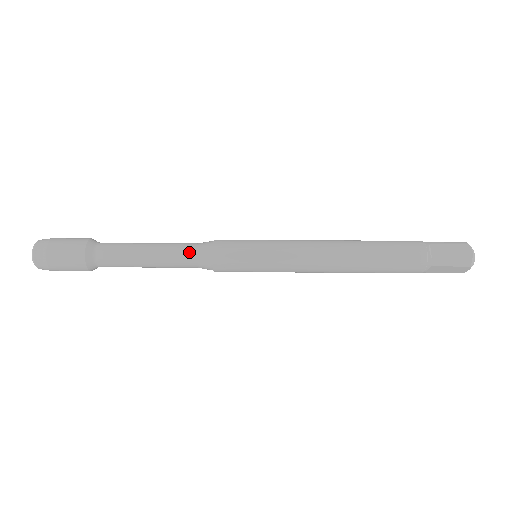
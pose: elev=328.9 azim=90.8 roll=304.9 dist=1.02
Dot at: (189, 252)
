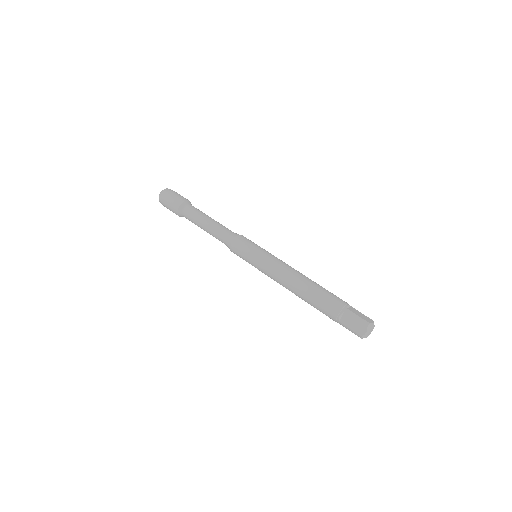
Dot at: (222, 238)
